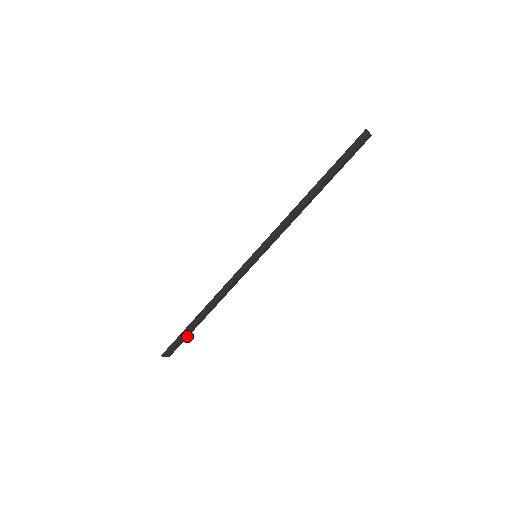
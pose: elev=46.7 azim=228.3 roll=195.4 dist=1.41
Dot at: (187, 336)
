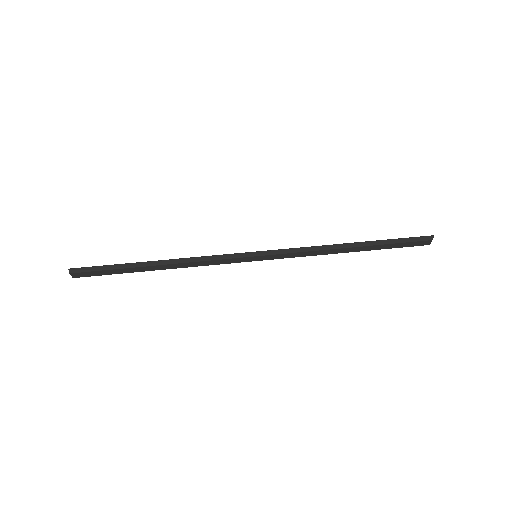
Dot at: (115, 273)
